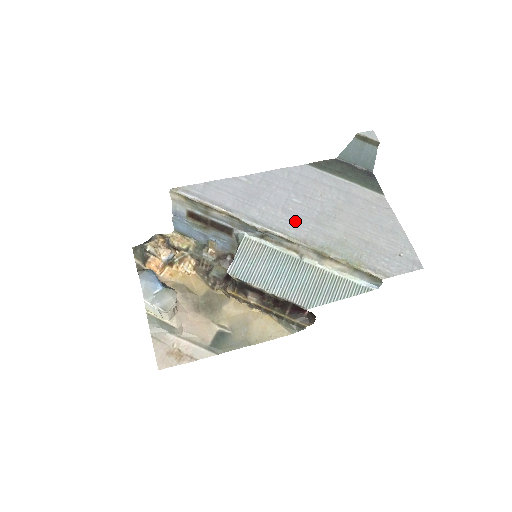
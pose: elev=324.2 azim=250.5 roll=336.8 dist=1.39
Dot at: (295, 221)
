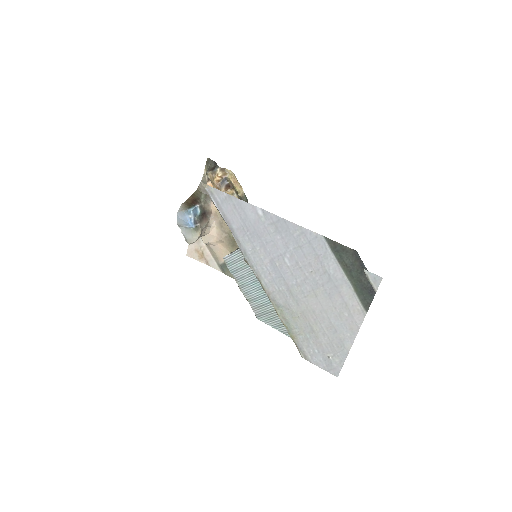
Dot at: (273, 275)
